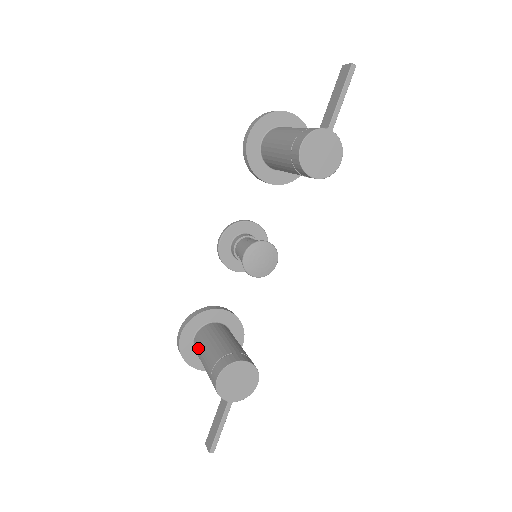
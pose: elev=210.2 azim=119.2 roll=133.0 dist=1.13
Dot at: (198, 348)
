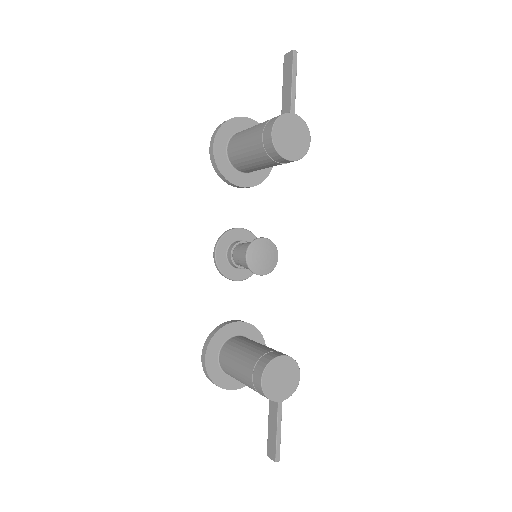
Dot at: (227, 365)
